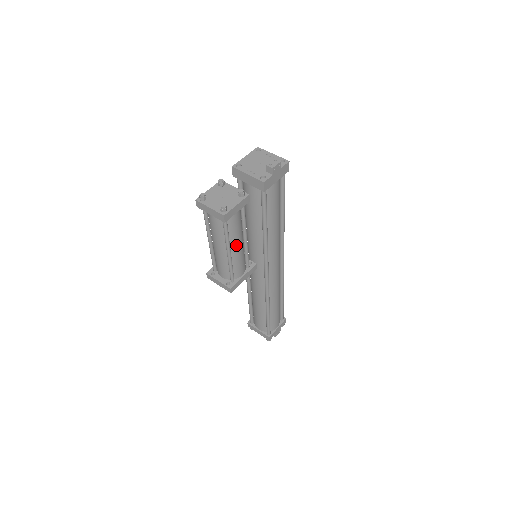
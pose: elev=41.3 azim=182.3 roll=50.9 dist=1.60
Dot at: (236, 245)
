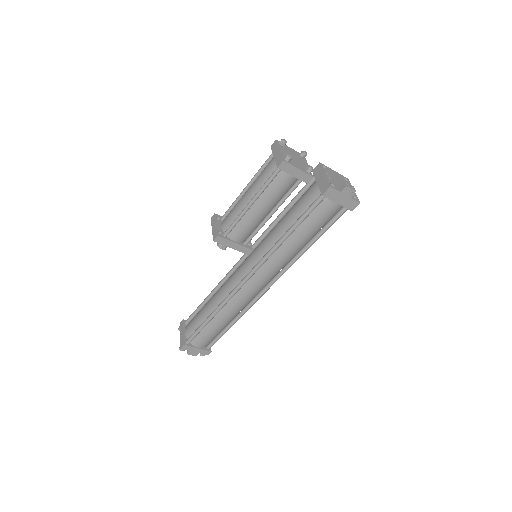
Dot at: (261, 206)
